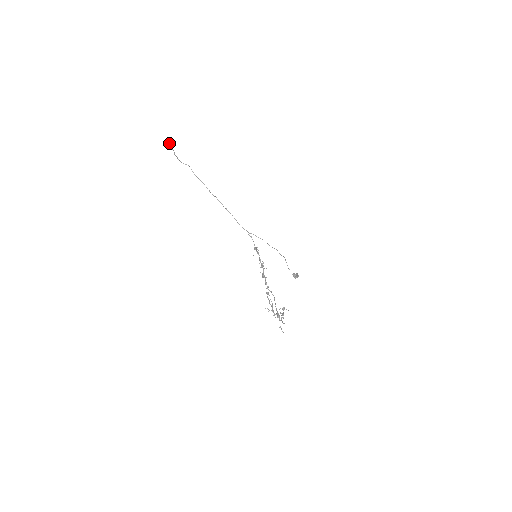
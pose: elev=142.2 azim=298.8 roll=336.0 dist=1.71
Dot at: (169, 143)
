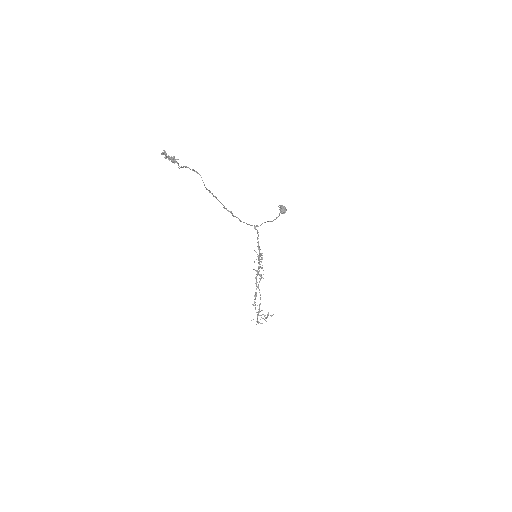
Dot at: (174, 160)
